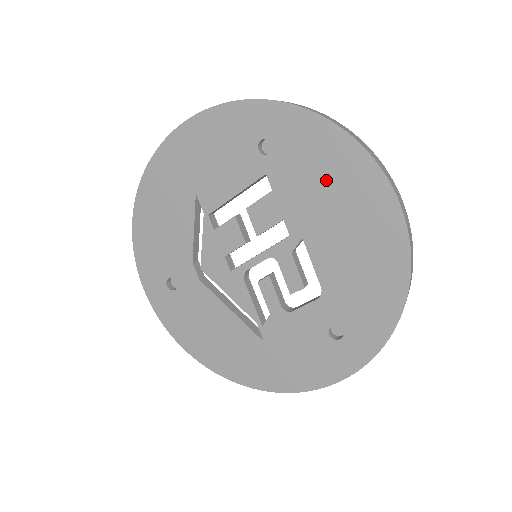
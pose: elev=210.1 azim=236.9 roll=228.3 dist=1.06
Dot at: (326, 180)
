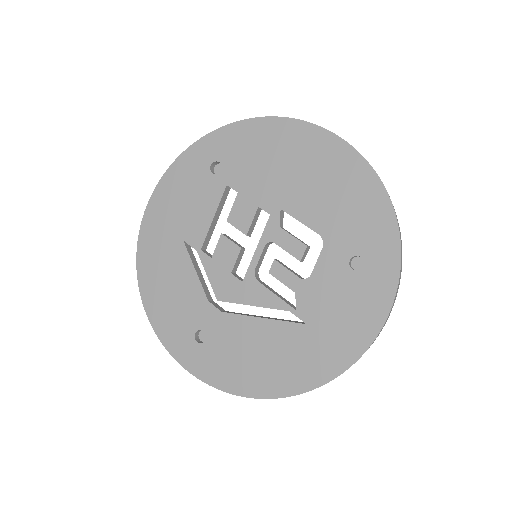
Dot at: (270, 156)
